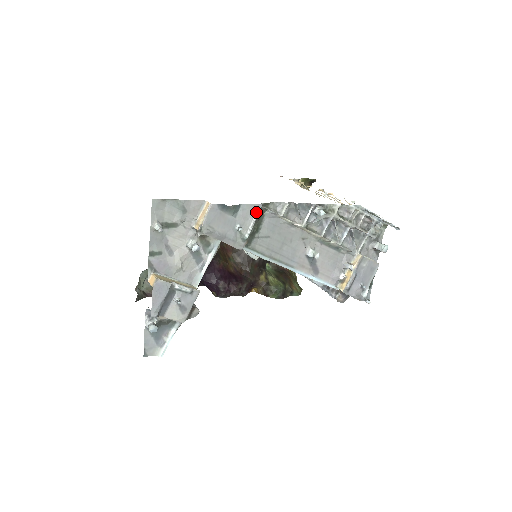
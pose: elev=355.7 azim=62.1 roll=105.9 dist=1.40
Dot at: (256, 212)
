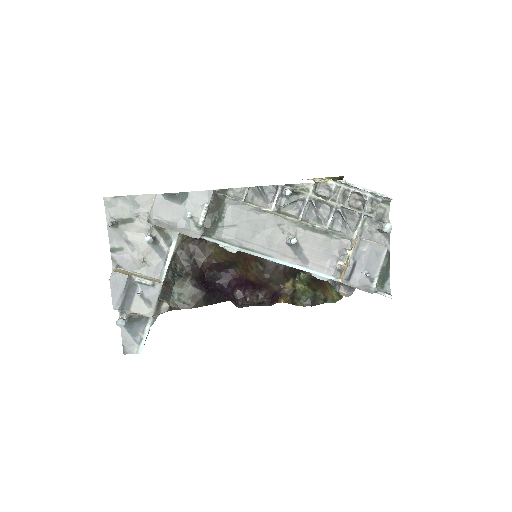
Dot at: (207, 198)
